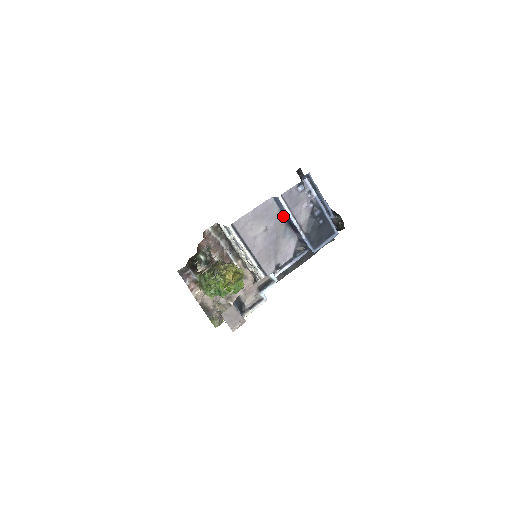
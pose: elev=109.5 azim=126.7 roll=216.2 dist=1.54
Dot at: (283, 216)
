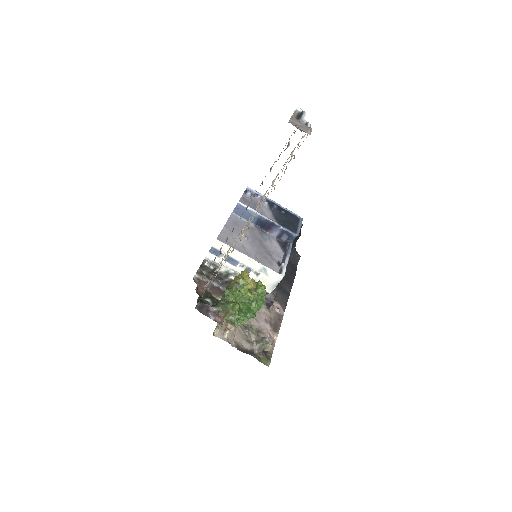
Dot at: (251, 224)
